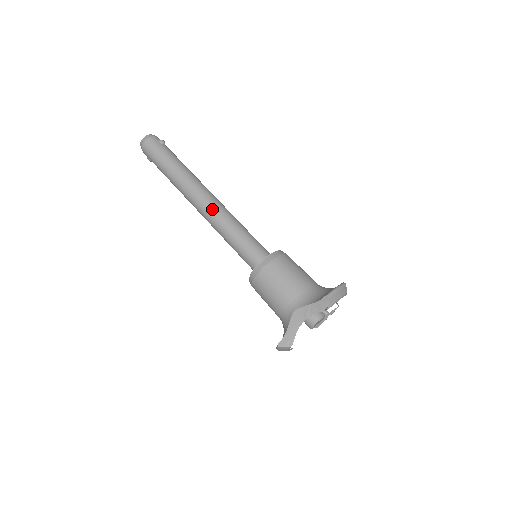
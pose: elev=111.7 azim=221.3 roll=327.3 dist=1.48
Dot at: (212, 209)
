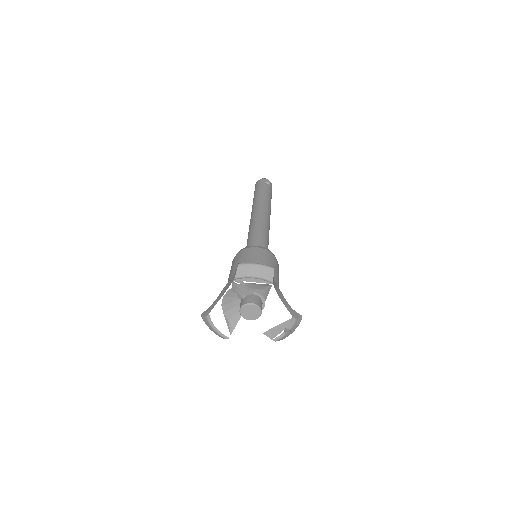
Dot at: (253, 219)
